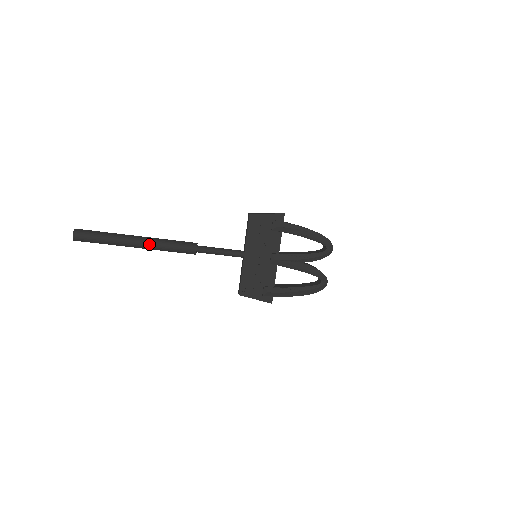
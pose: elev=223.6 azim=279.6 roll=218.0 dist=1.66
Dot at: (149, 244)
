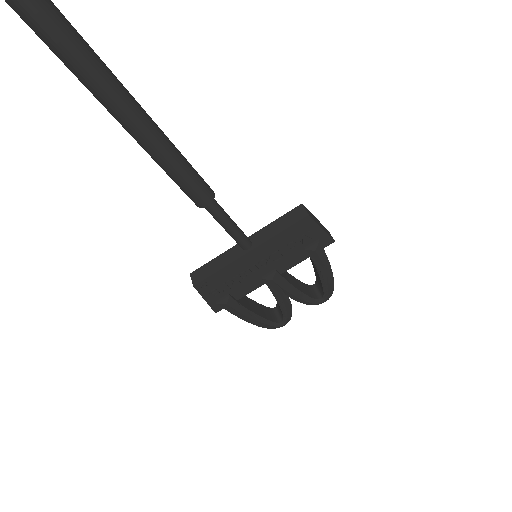
Dot at: (153, 144)
